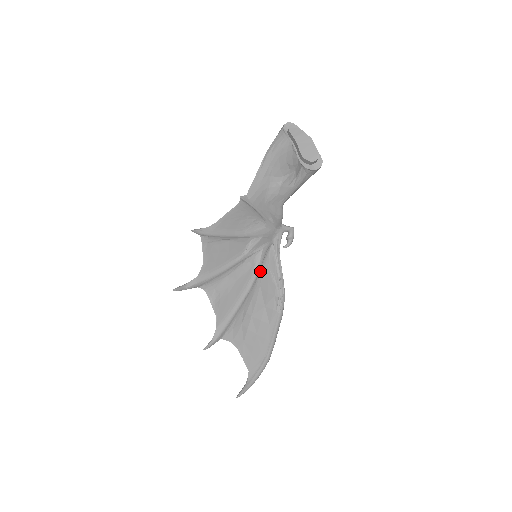
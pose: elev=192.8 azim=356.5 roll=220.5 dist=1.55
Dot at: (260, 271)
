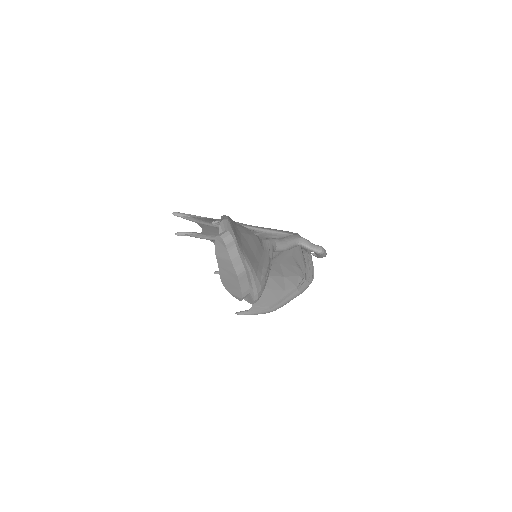
Dot at: (279, 255)
